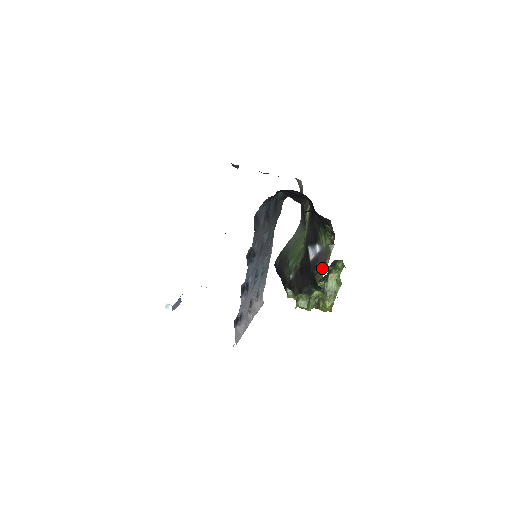
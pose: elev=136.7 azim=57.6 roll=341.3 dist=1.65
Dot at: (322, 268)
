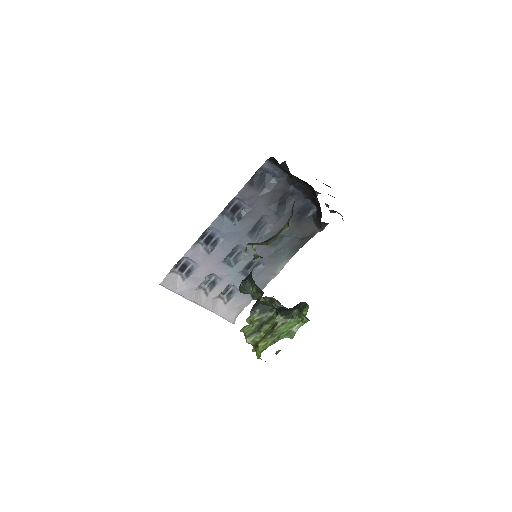
Dot at: (262, 243)
